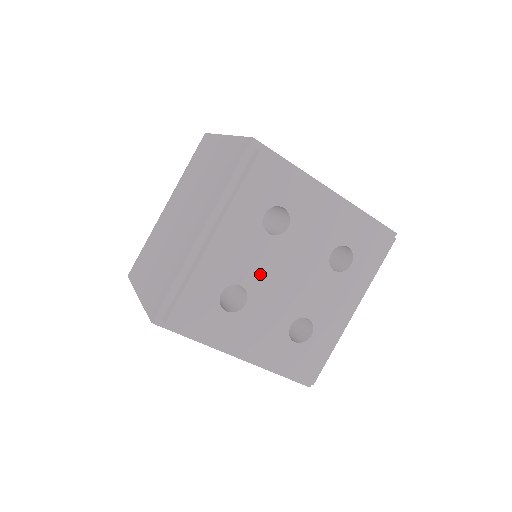
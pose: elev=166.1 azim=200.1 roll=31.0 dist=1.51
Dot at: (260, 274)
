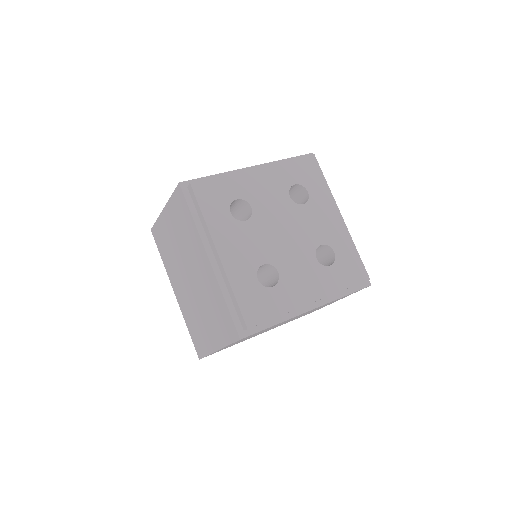
Dot at: (266, 247)
